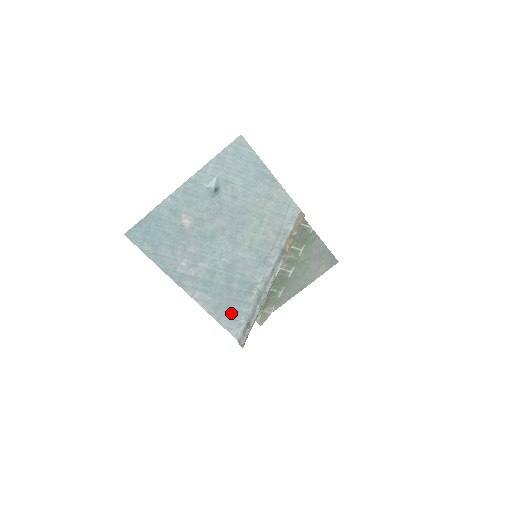
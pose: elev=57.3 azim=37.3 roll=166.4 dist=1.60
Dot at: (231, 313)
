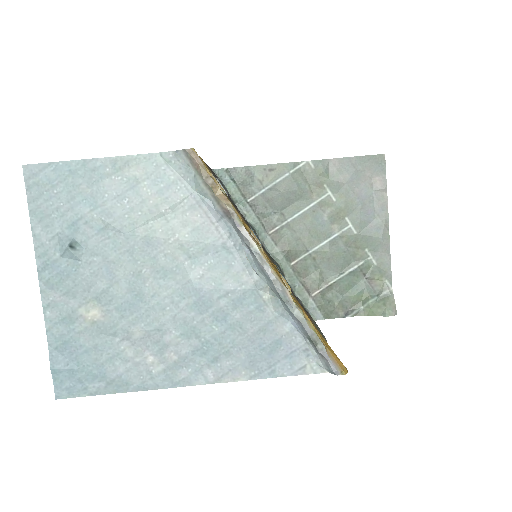
Dot at: (277, 350)
